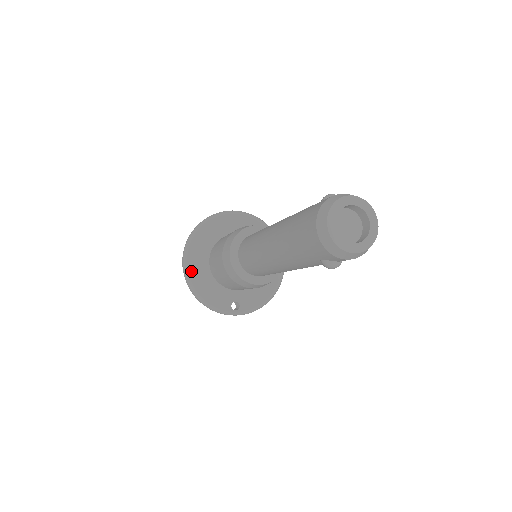
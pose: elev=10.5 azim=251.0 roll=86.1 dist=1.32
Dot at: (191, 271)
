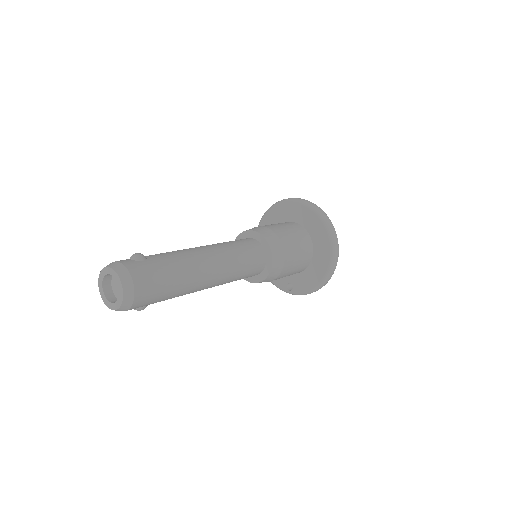
Dot at: occluded
